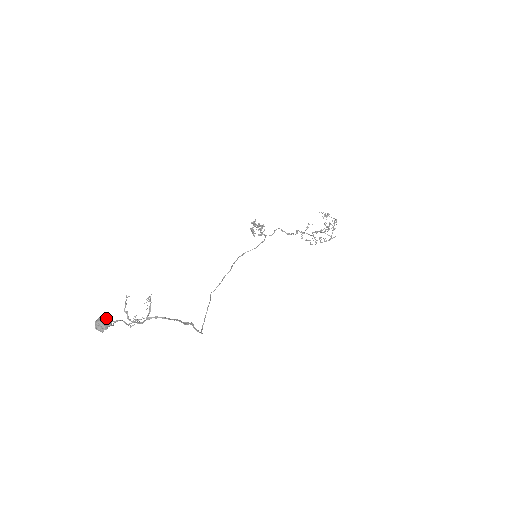
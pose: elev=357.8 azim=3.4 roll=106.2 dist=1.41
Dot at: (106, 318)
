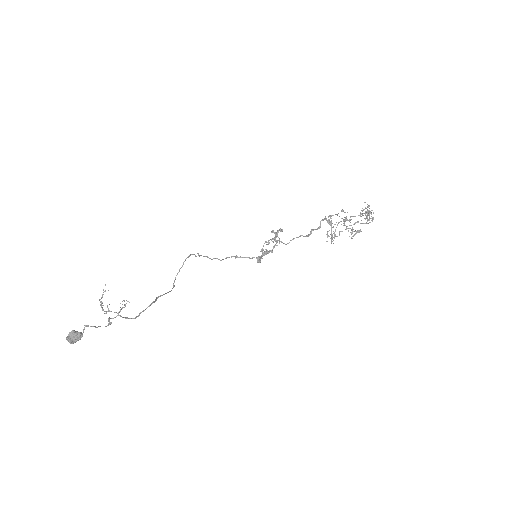
Dot at: (77, 339)
